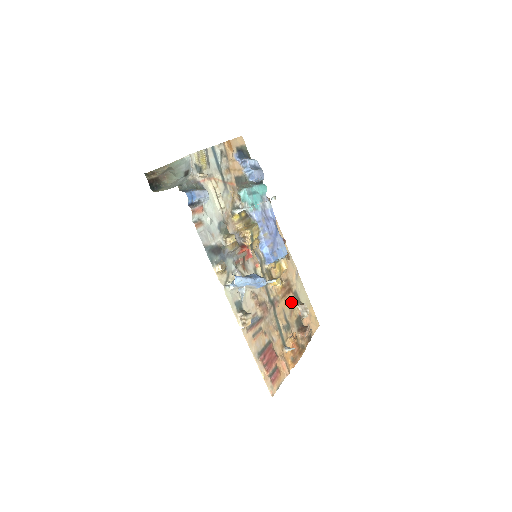
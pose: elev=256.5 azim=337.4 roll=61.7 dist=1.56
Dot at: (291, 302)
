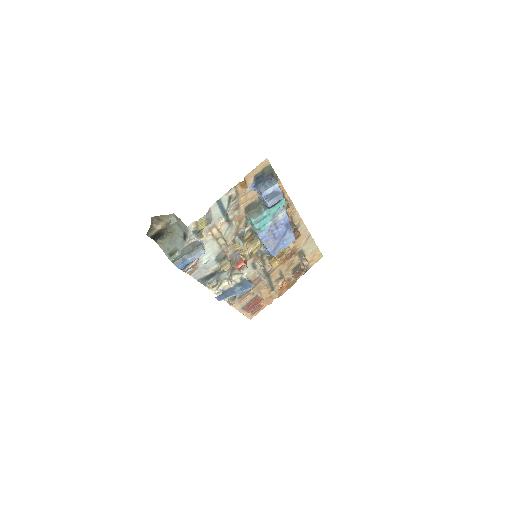
Dot at: (292, 260)
